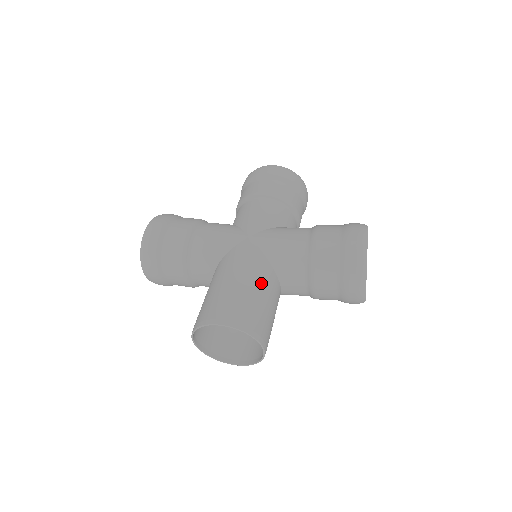
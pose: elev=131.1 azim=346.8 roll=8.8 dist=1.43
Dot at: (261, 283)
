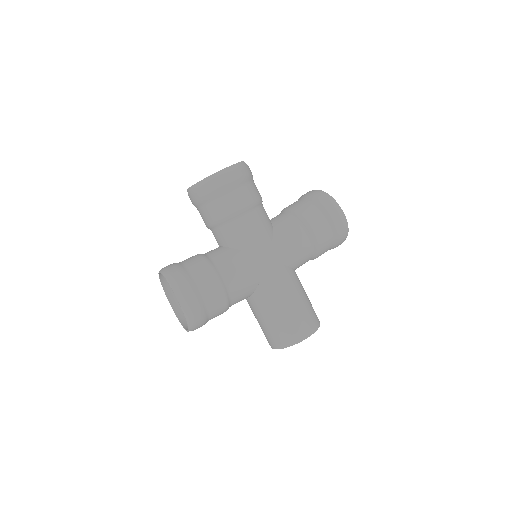
Dot at: (300, 288)
